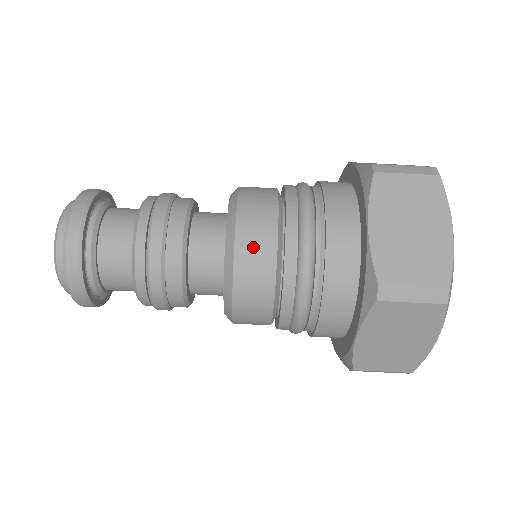
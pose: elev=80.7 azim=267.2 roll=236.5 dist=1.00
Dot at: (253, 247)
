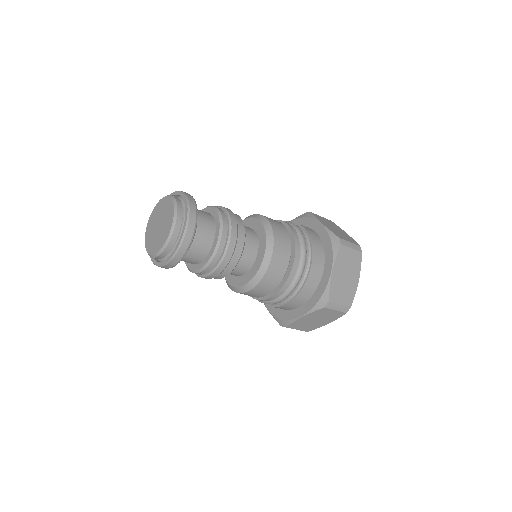
Dot at: (254, 294)
